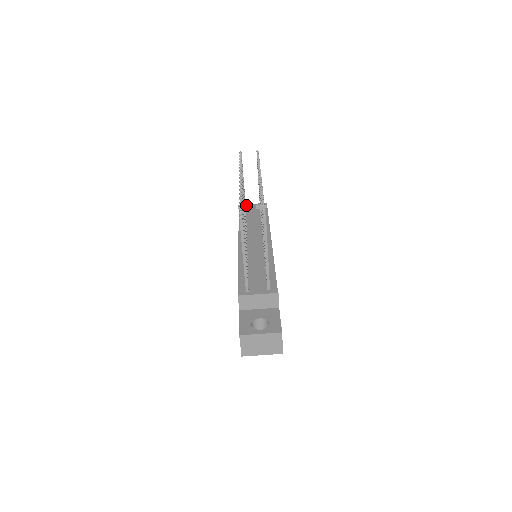
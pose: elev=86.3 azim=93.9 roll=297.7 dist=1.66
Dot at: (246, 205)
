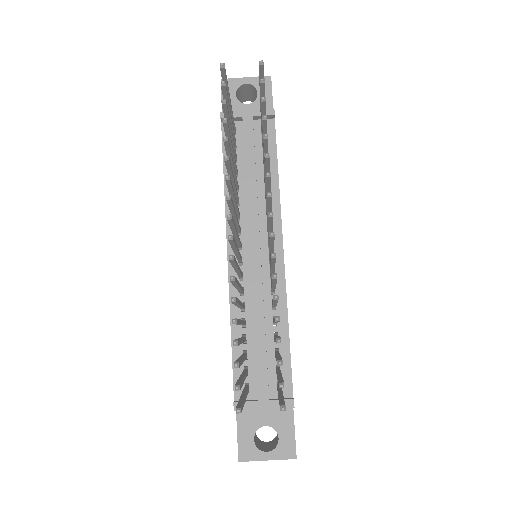
Dot at: (235, 115)
